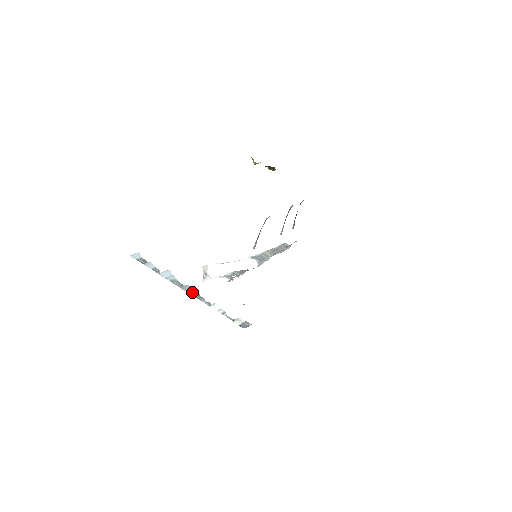
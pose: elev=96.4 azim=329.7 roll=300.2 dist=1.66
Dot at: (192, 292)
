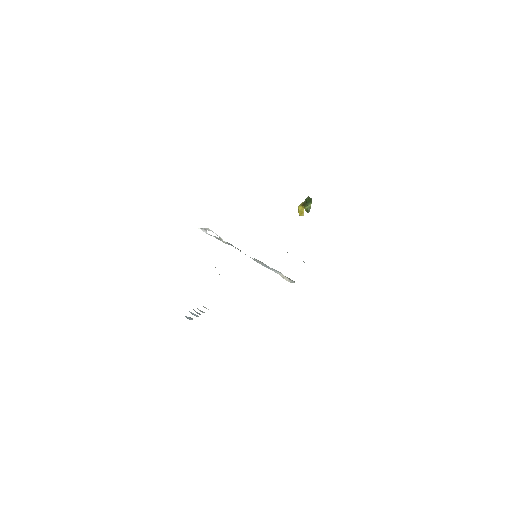
Dot at: (197, 312)
